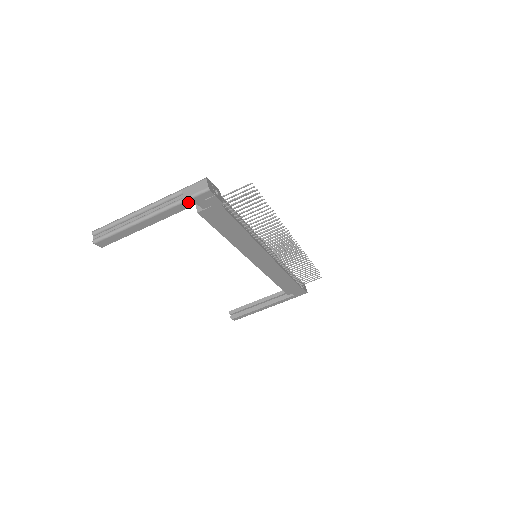
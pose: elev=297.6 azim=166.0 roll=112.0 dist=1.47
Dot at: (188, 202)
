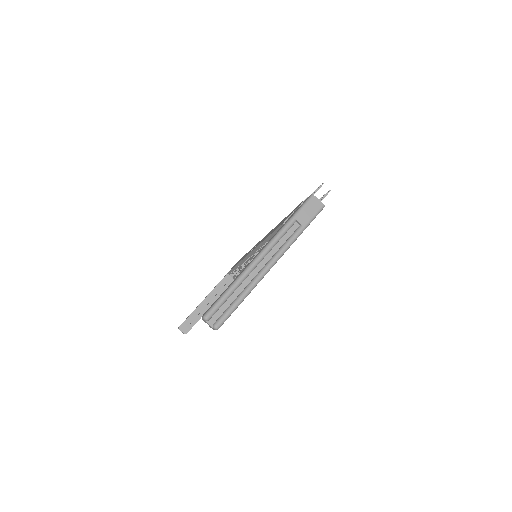
Dot at: occluded
